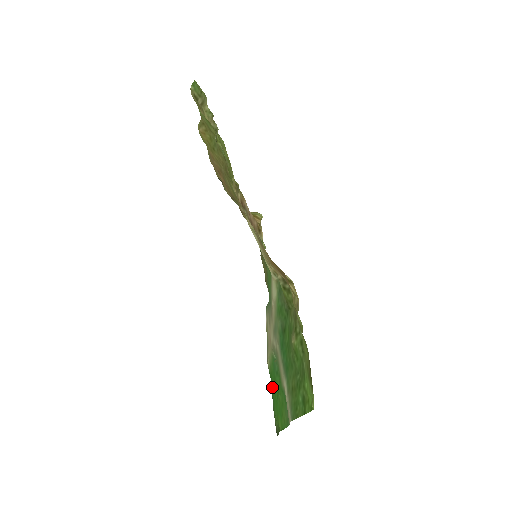
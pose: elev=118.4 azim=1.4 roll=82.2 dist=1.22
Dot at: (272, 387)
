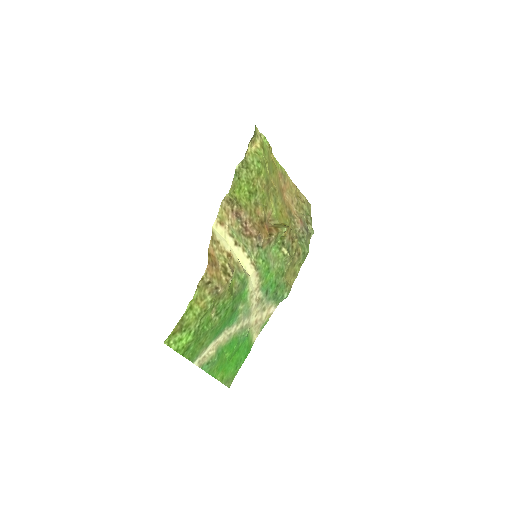
Dot at: (244, 355)
